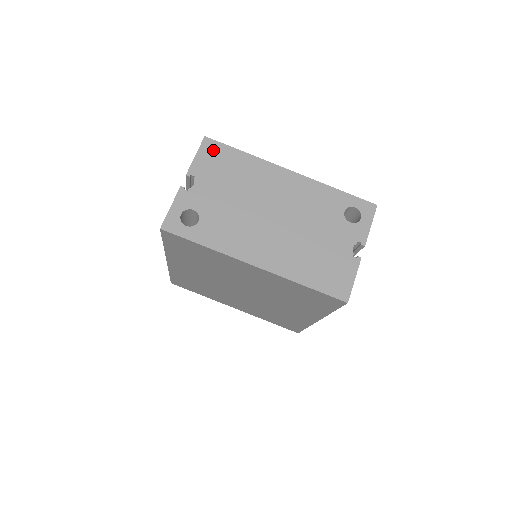
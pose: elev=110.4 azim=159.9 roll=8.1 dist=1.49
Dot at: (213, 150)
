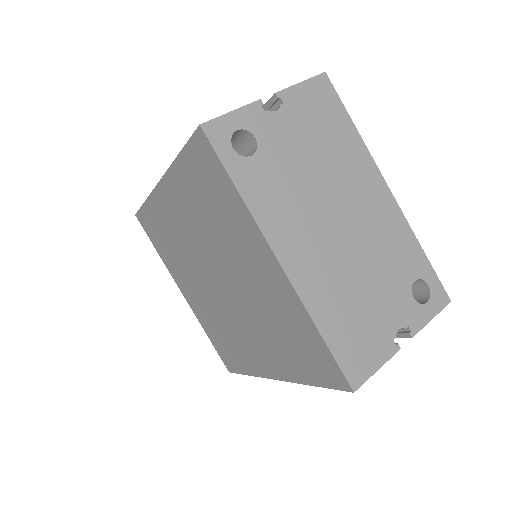
Dot at: (324, 94)
